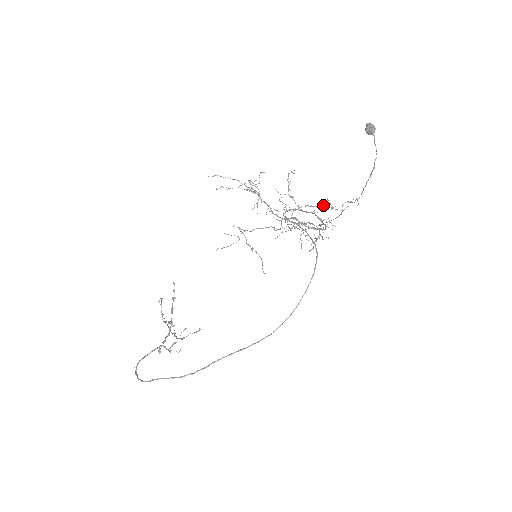
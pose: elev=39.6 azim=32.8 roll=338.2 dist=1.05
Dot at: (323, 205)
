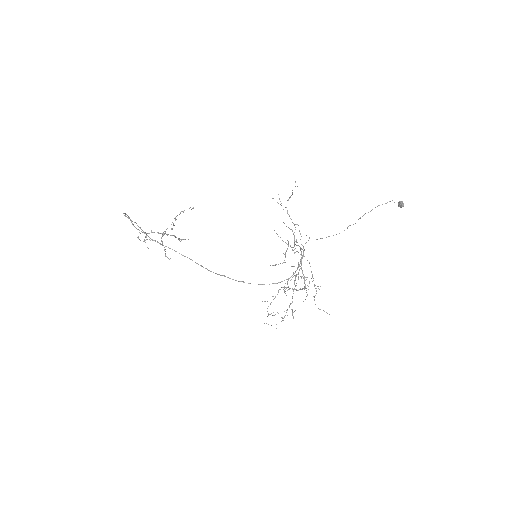
Dot at: occluded
